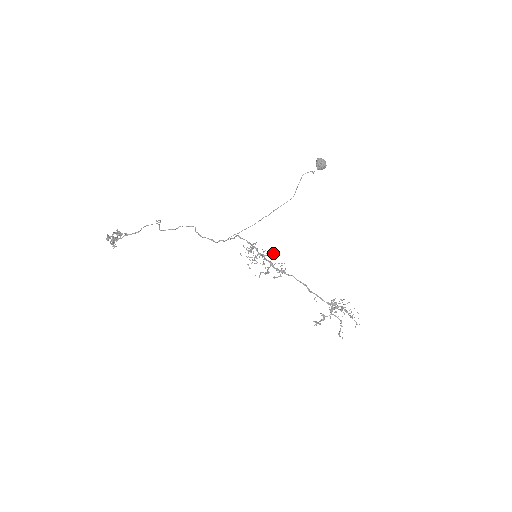
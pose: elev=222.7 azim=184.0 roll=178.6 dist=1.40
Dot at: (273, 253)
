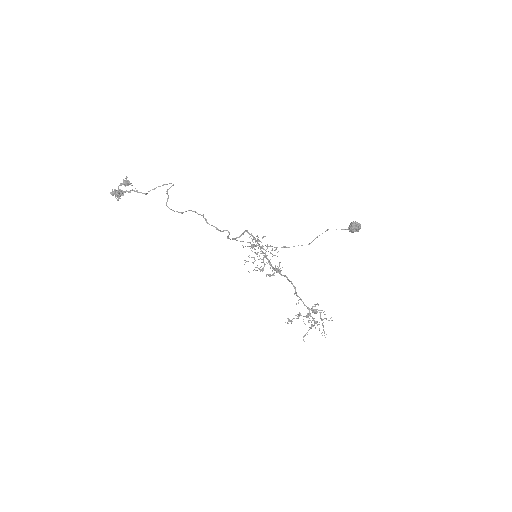
Dot at: occluded
